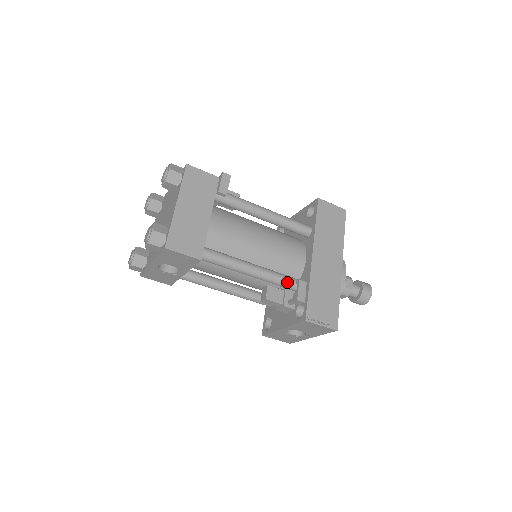
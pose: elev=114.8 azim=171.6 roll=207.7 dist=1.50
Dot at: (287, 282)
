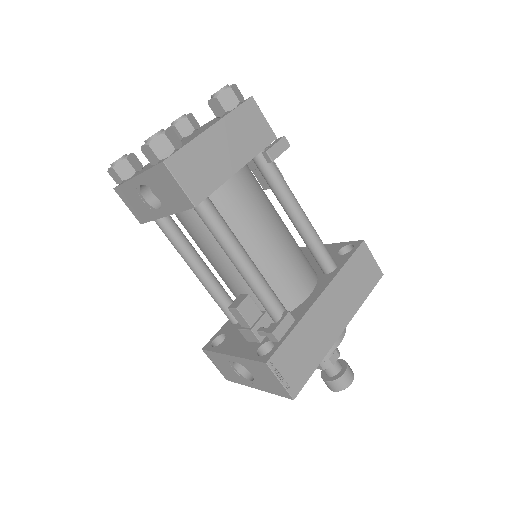
Dot at: (274, 305)
